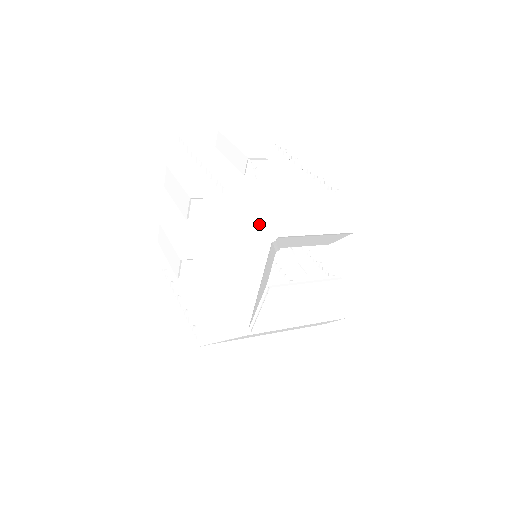
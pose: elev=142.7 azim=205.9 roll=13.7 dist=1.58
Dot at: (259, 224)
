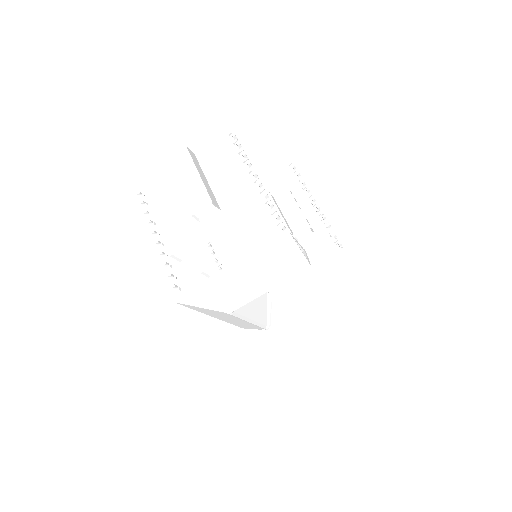
Dot at: (212, 310)
